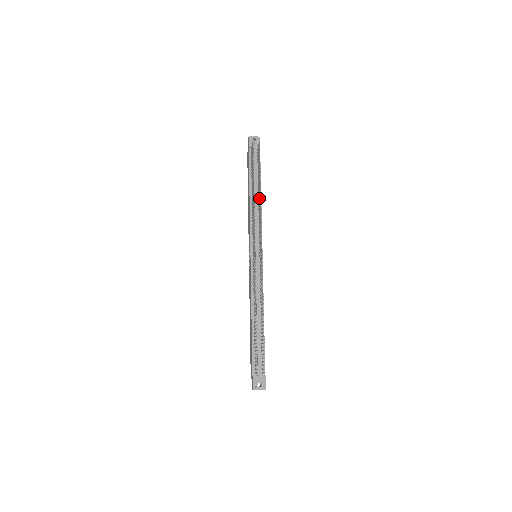
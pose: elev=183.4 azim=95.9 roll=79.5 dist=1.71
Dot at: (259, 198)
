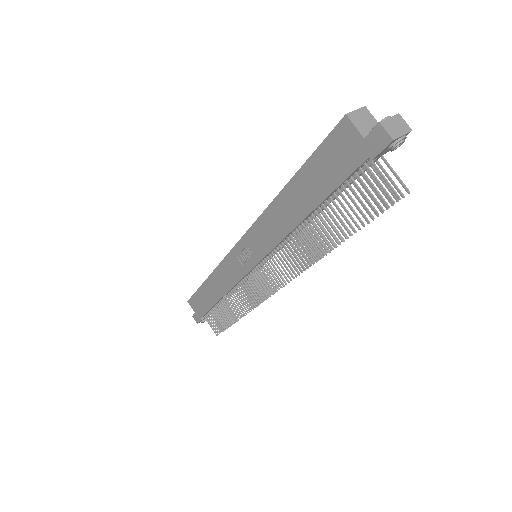
Dot at: occluded
